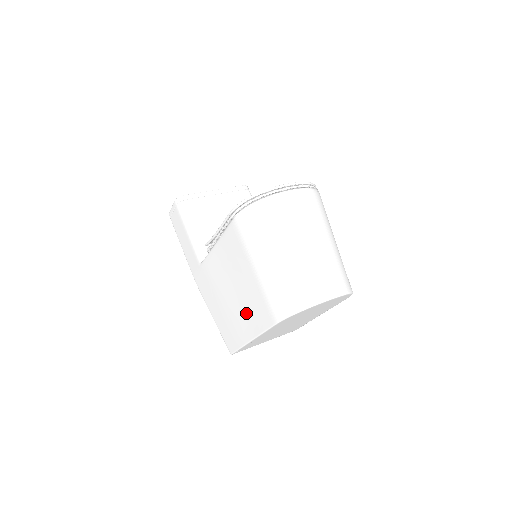
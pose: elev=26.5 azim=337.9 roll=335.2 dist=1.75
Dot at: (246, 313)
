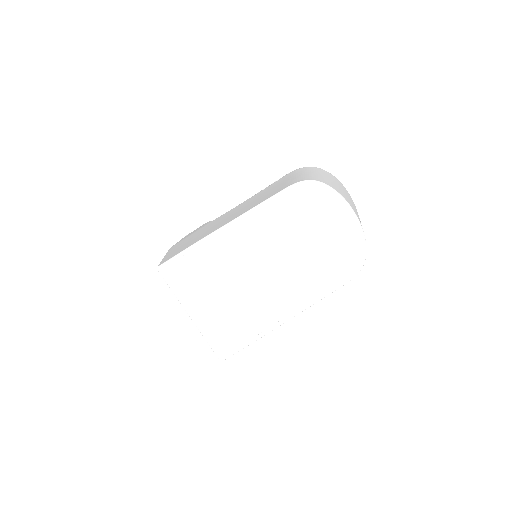
Dot at: occluded
